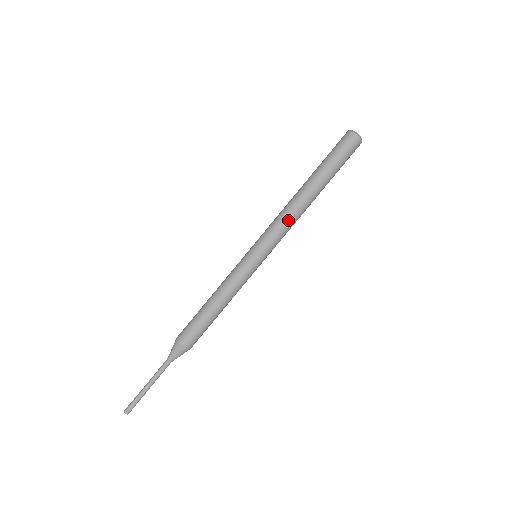
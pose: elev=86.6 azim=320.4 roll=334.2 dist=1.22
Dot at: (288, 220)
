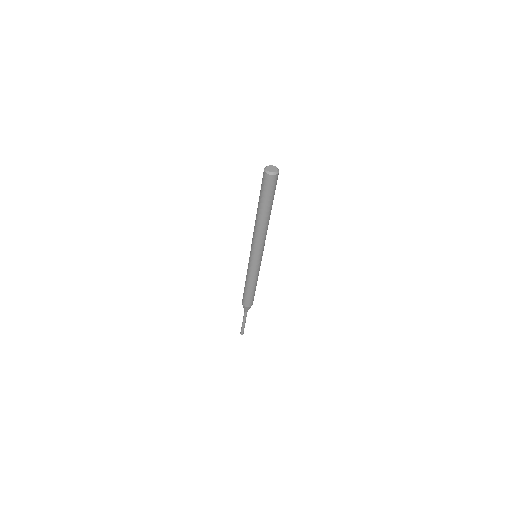
Dot at: (264, 237)
